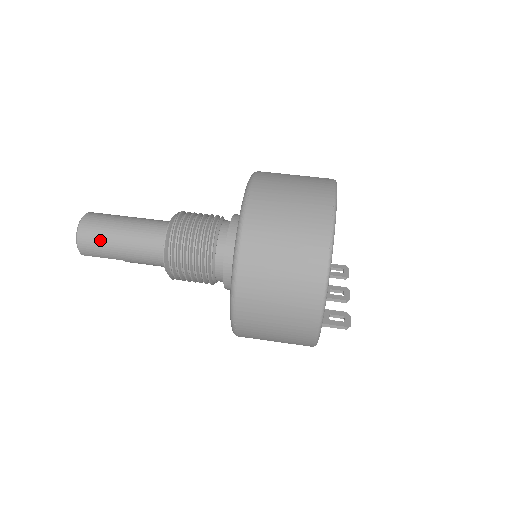
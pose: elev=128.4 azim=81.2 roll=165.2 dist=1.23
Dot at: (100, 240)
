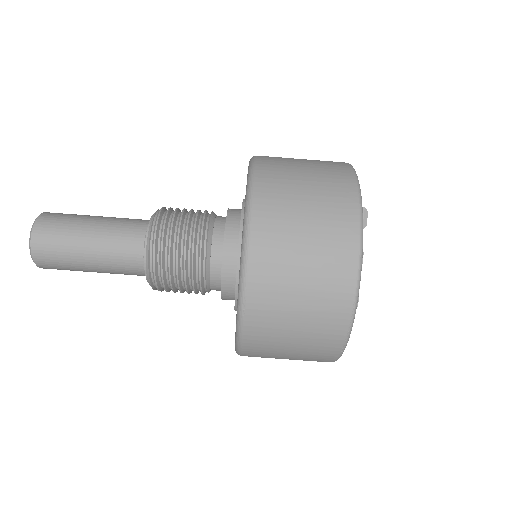
Dot at: (67, 269)
